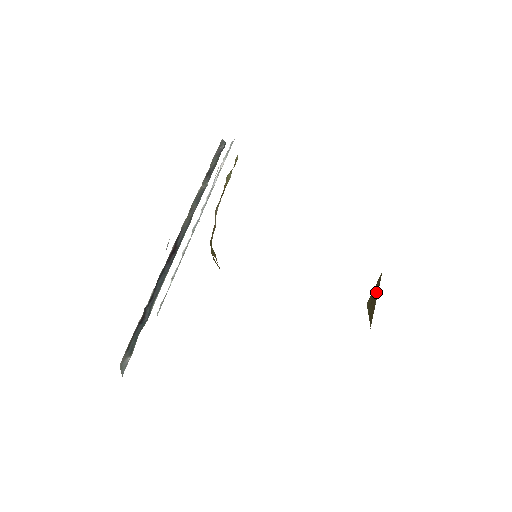
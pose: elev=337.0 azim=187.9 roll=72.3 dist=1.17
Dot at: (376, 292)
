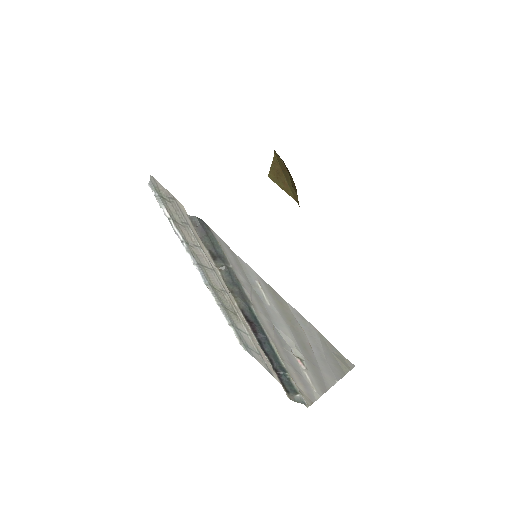
Dot at: (279, 171)
